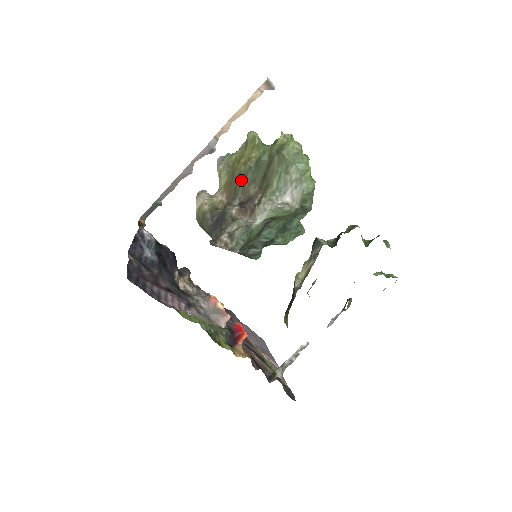
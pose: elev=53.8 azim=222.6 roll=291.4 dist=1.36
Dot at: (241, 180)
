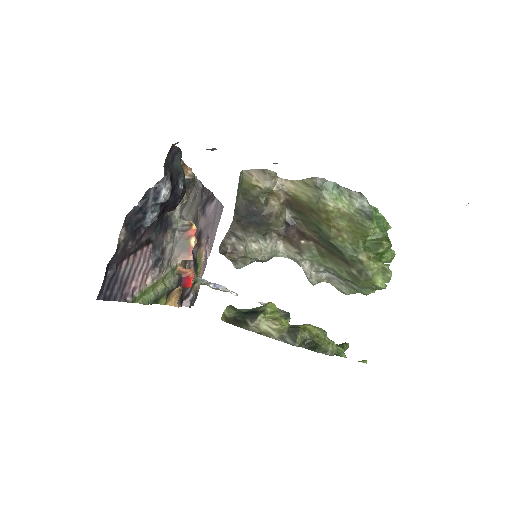
Dot at: (312, 222)
